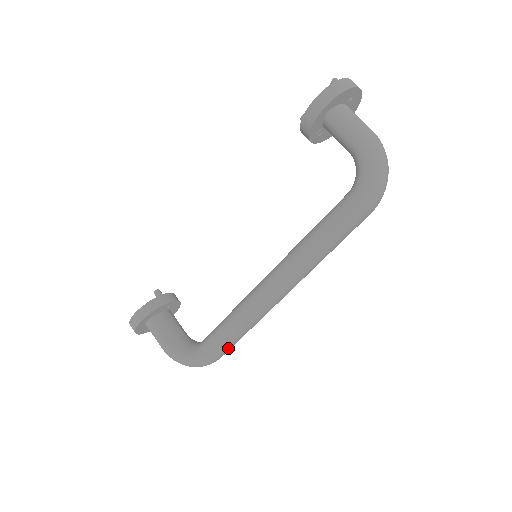
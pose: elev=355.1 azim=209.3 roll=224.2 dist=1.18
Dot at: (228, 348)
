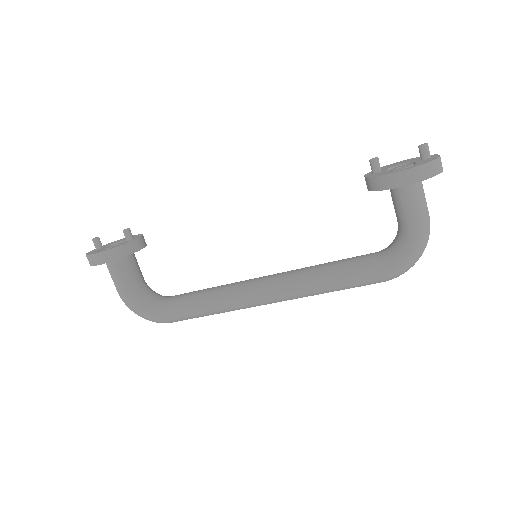
Dot at: occluded
